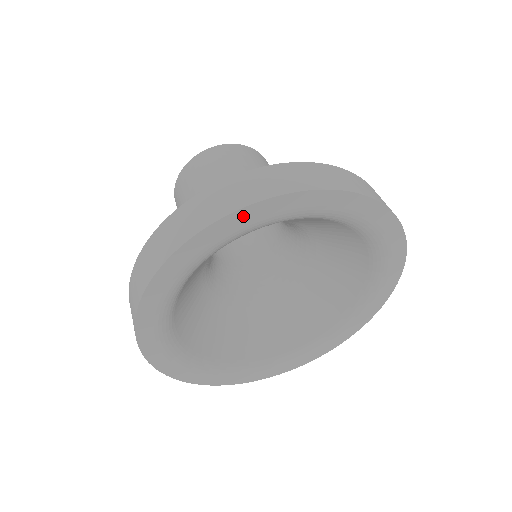
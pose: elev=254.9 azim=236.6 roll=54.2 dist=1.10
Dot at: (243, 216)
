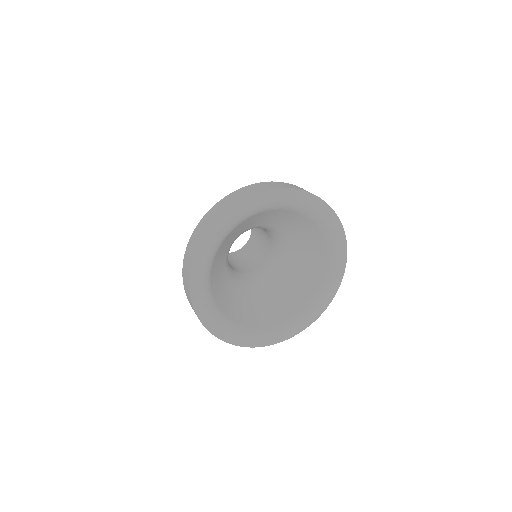
Dot at: (244, 204)
